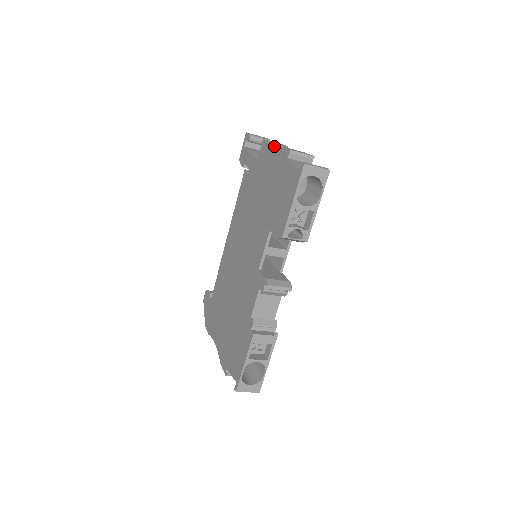
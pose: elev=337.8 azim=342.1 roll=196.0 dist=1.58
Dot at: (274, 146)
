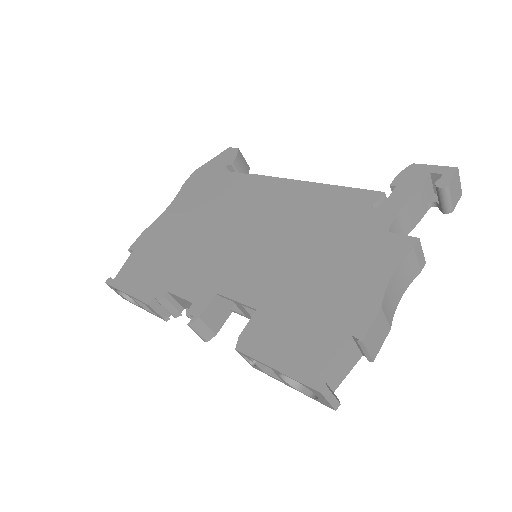
Dot at: (400, 272)
